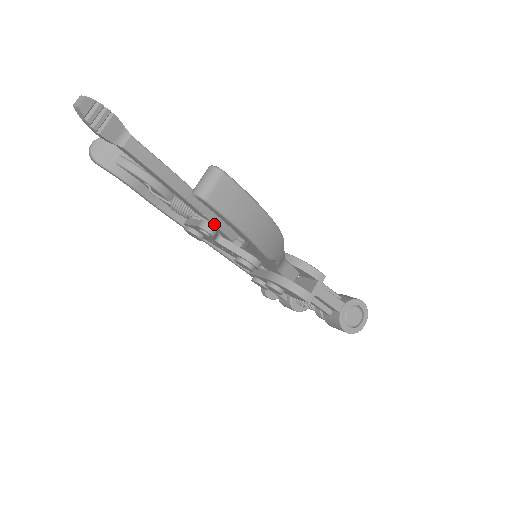
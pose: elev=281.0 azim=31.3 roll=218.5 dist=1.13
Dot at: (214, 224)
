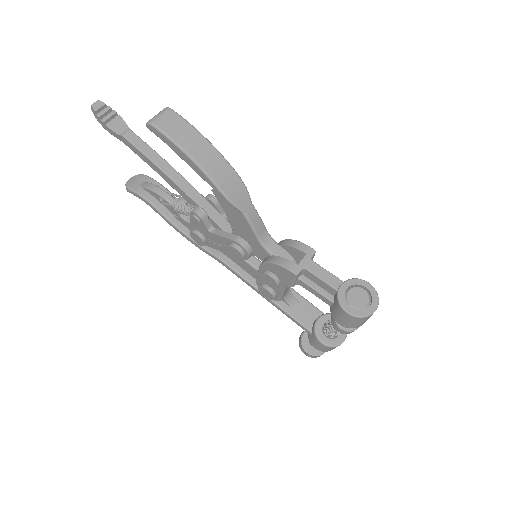
Dot at: (204, 211)
